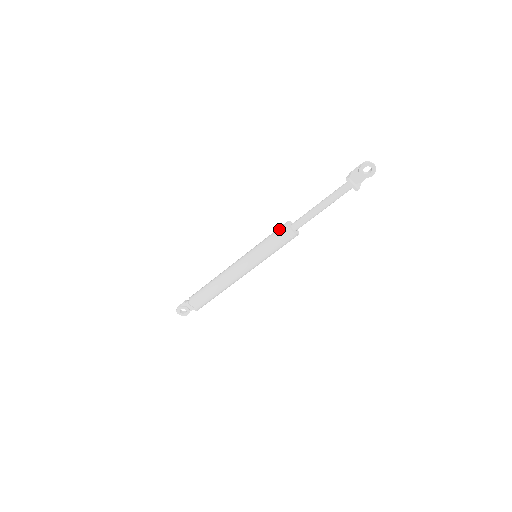
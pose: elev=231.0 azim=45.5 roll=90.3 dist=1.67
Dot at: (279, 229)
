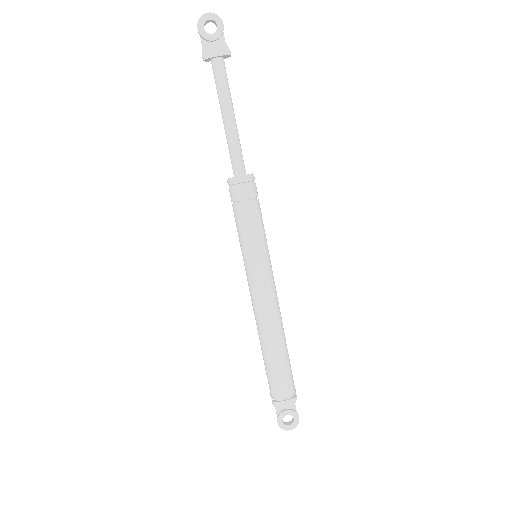
Dot at: occluded
